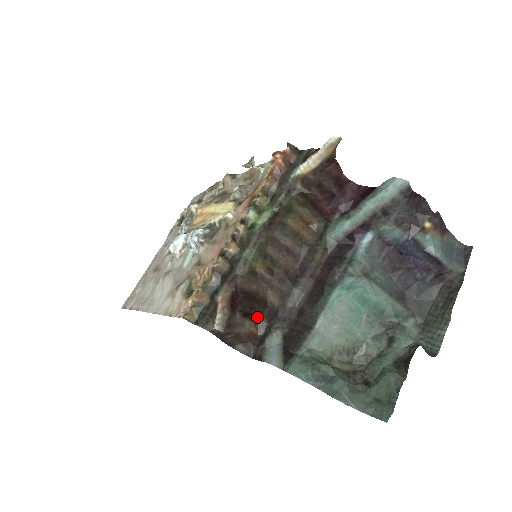
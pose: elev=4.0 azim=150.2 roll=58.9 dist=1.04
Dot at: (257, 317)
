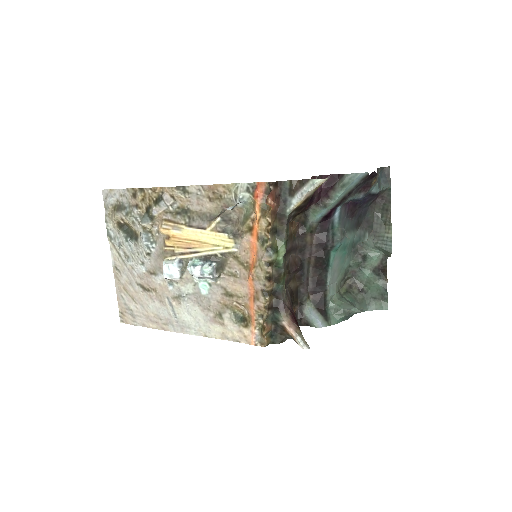
Dot at: occluded
